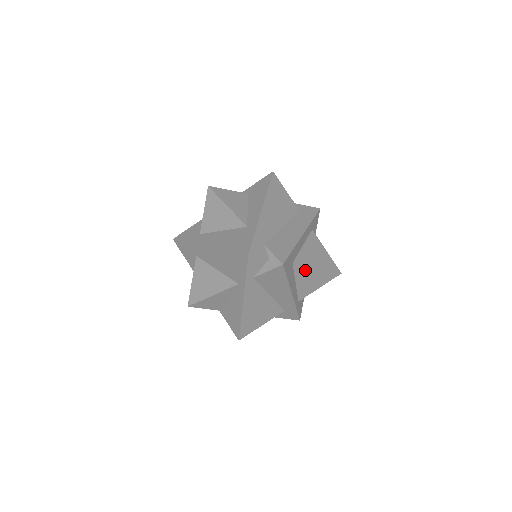
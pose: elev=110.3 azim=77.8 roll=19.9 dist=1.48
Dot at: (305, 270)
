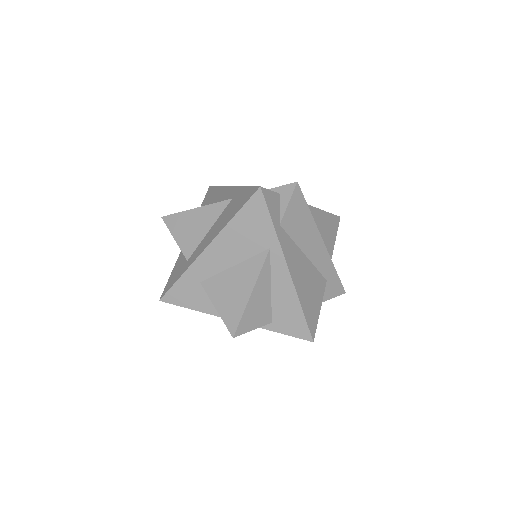
Dot at: (313, 213)
